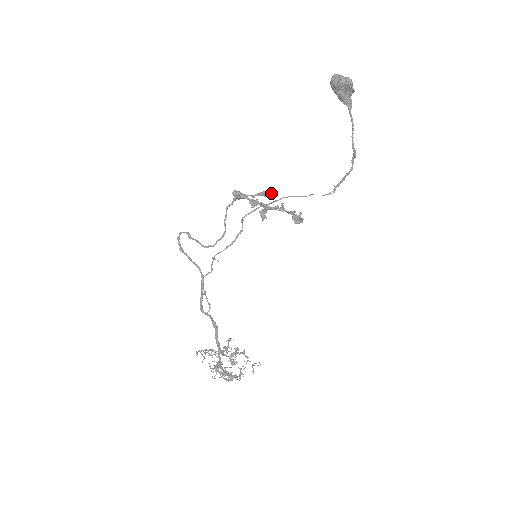
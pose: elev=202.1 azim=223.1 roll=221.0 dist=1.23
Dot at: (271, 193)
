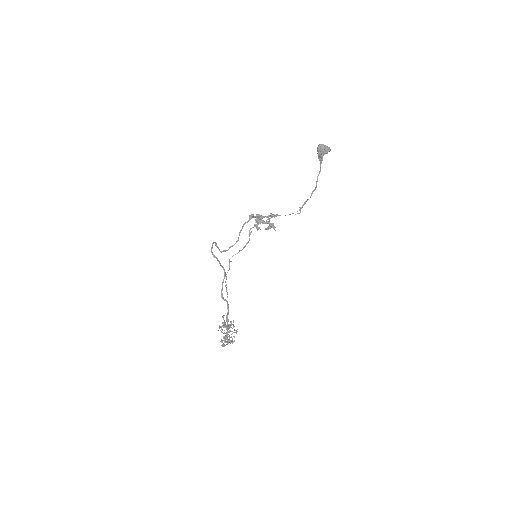
Dot at: (277, 215)
